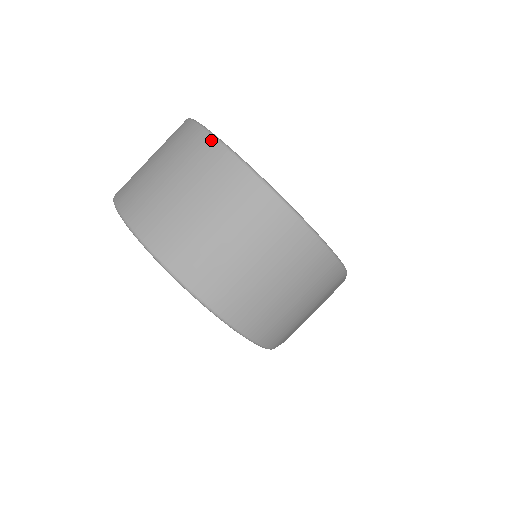
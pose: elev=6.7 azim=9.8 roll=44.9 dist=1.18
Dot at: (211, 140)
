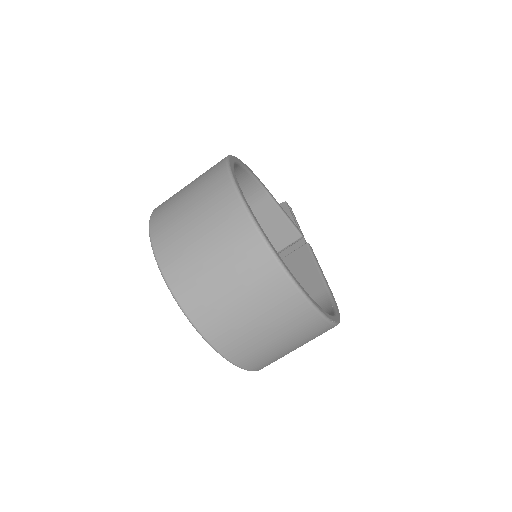
Dot at: (284, 277)
